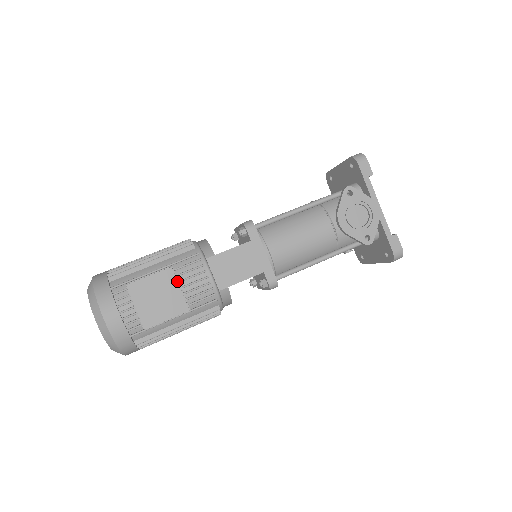
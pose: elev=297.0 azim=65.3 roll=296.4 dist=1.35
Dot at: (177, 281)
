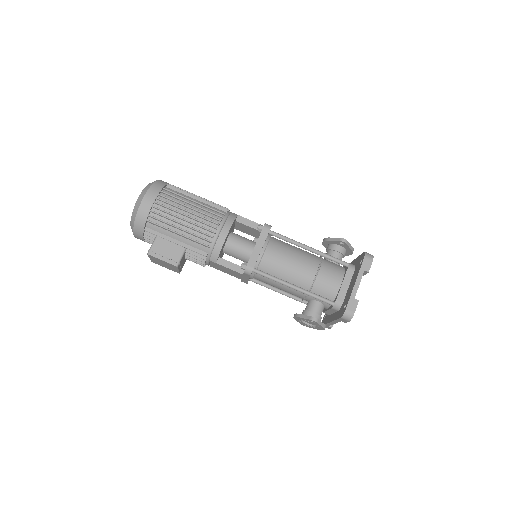
Dot at: (178, 269)
